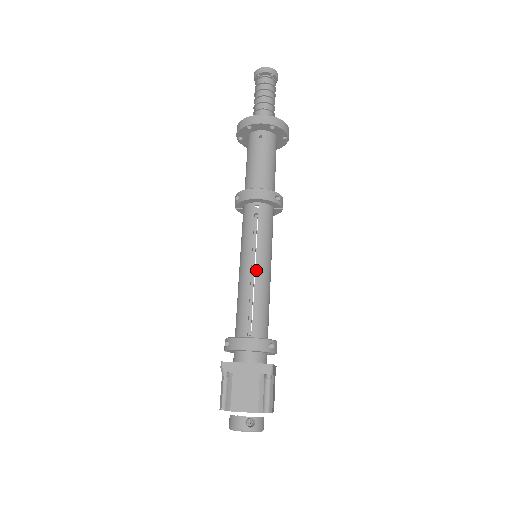
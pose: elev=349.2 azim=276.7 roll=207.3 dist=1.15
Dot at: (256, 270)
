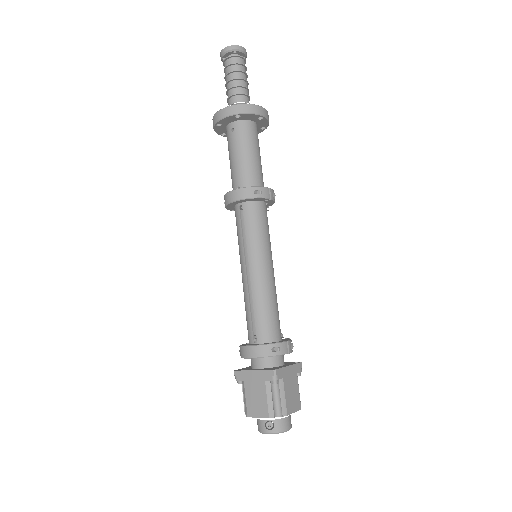
Dot at: (250, 274)
